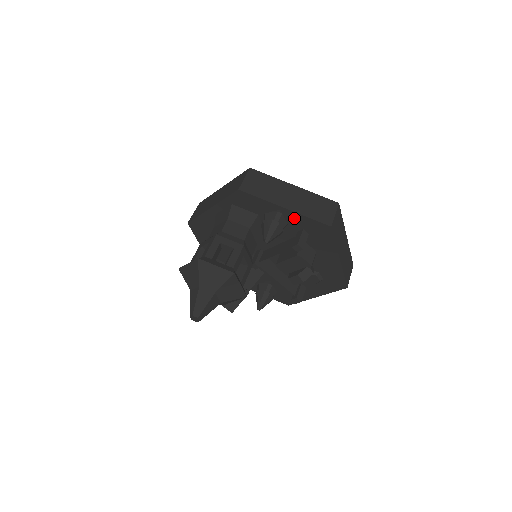
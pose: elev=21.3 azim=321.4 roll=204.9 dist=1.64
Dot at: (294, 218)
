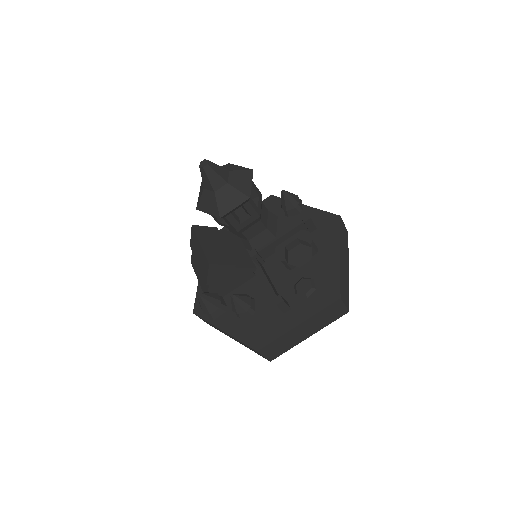
Dot at: (309, 213)
